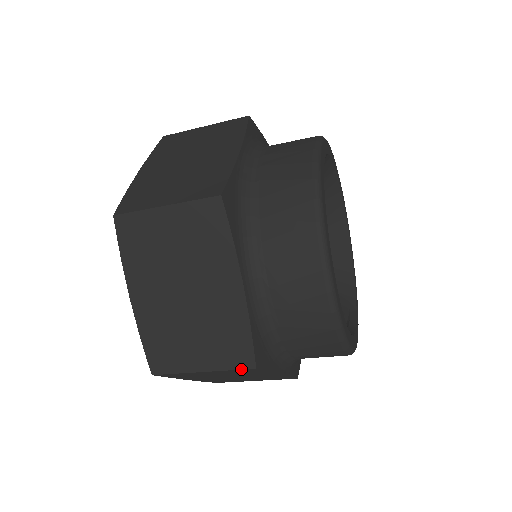
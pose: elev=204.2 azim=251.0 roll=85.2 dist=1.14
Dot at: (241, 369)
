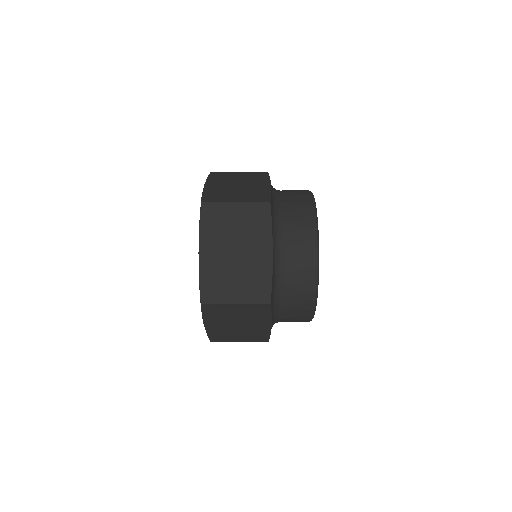
Dot at: occluded
